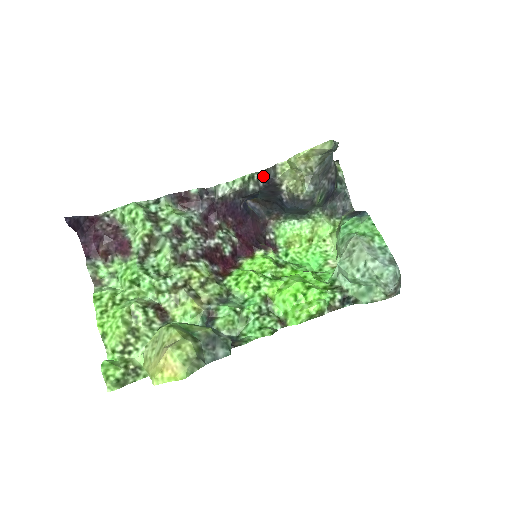
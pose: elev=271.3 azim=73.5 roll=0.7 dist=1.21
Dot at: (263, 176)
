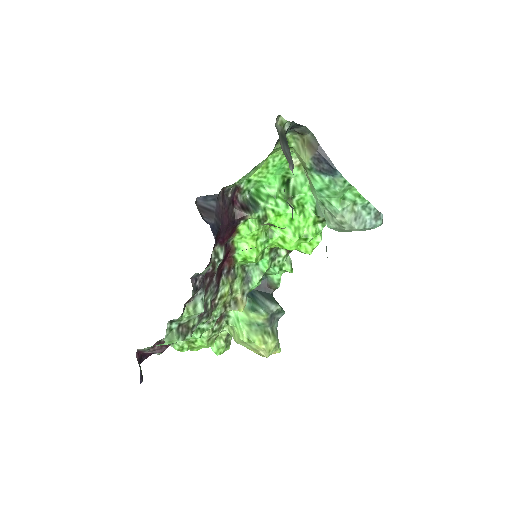
Dot at: occluded
